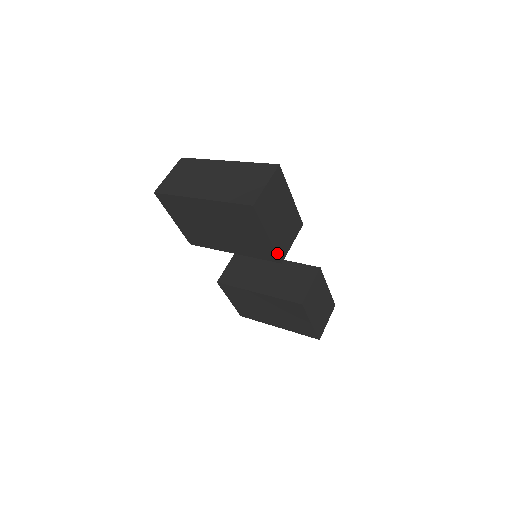
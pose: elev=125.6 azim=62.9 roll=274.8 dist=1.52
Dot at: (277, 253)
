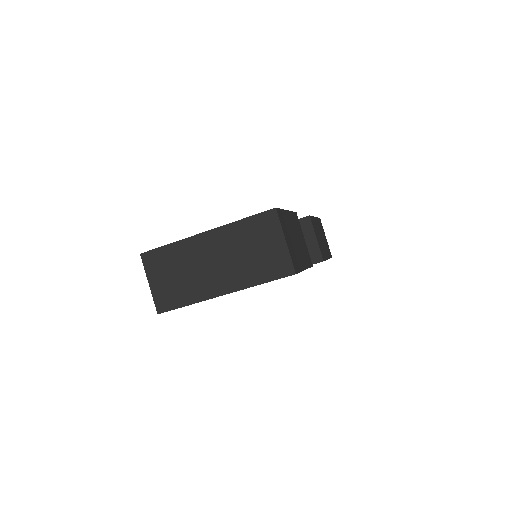
Dot at: (309, 267)
